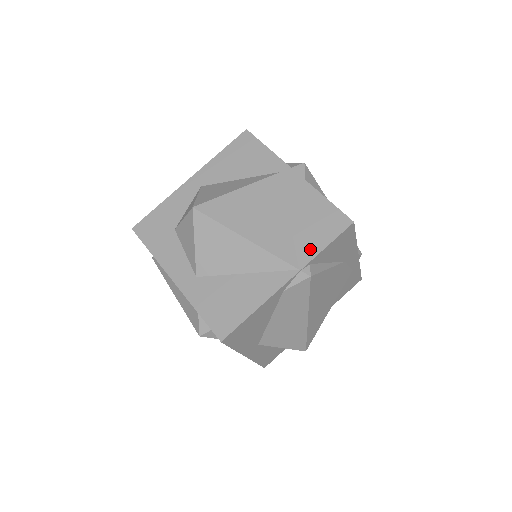
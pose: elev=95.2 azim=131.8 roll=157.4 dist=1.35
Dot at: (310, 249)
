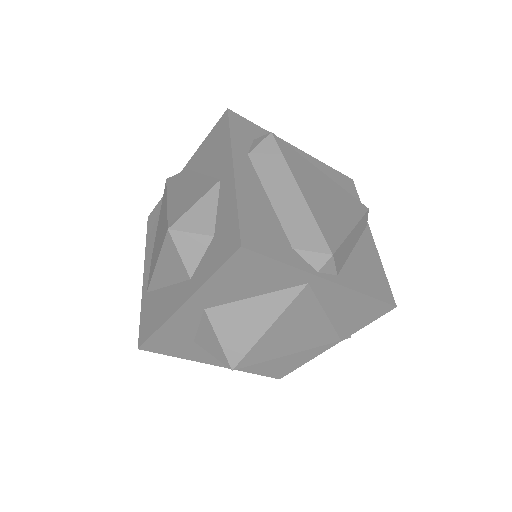
Dot at: (351, 329)
